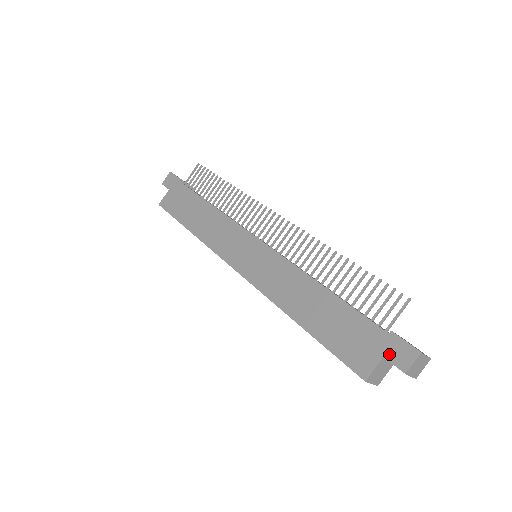
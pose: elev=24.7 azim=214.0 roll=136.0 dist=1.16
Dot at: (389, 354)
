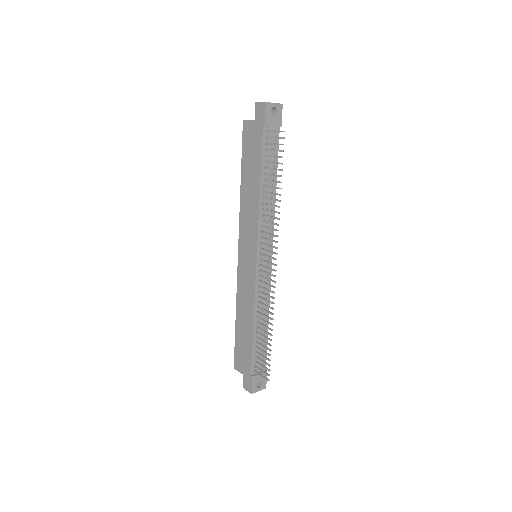
Dot at: (245, 378)
